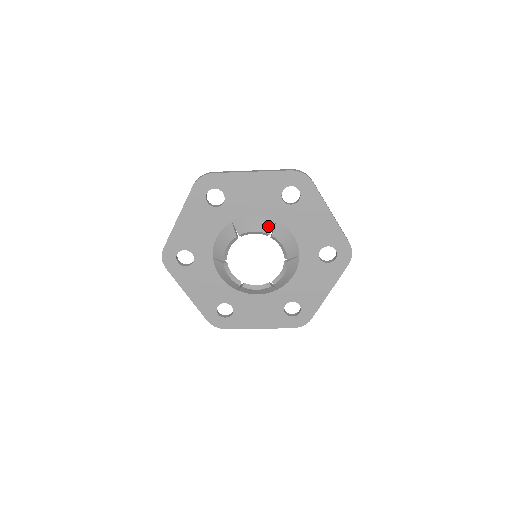
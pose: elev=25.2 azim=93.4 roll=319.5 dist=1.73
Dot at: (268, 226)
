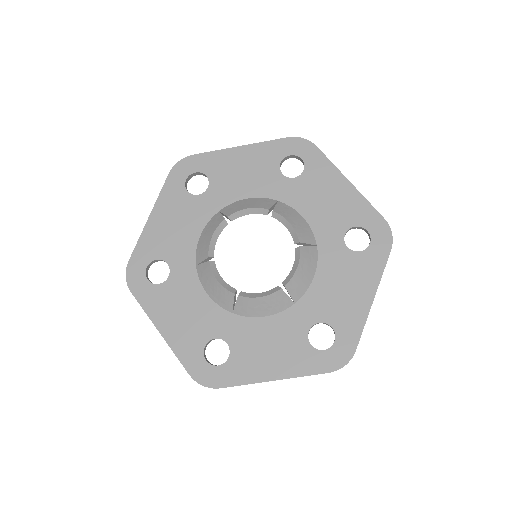
Dot at: (267, 204)
